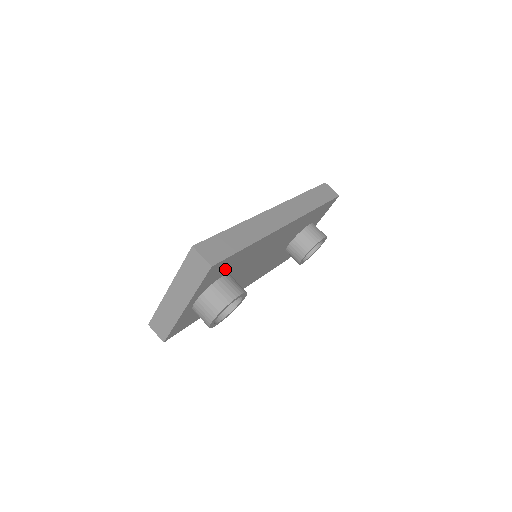
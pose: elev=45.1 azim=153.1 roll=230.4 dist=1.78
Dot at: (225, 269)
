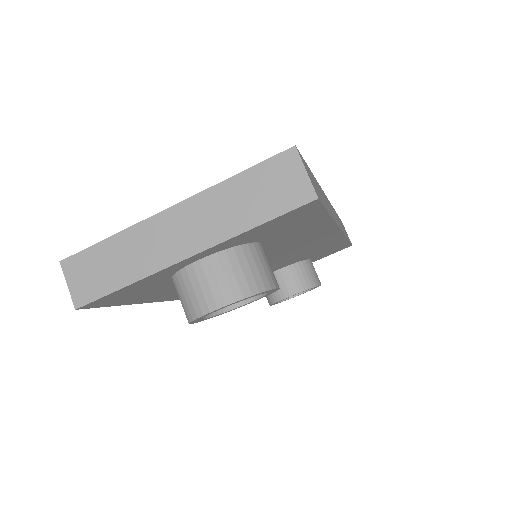
Dot at: (282, 230)
